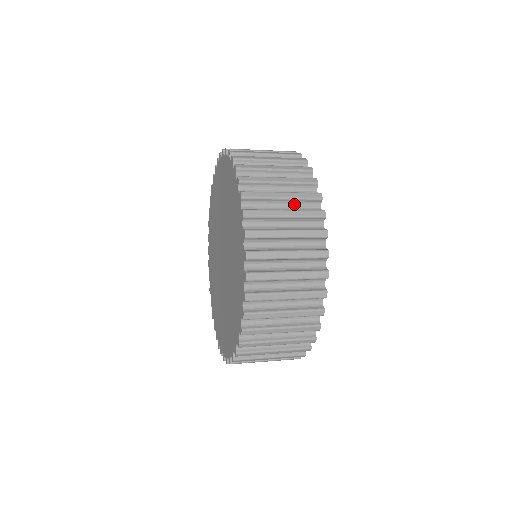
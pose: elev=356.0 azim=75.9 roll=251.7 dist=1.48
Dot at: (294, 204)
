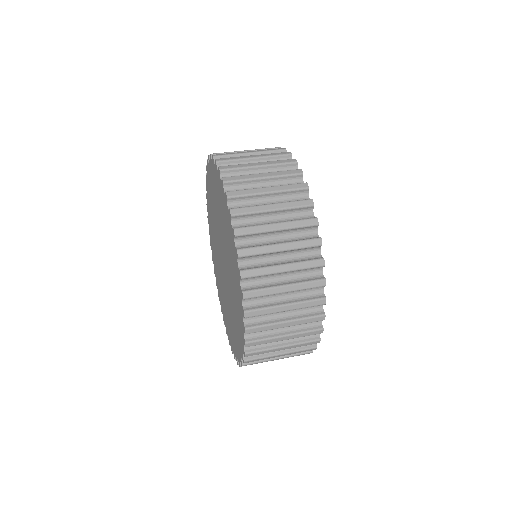
Dot at: (285, 214)
